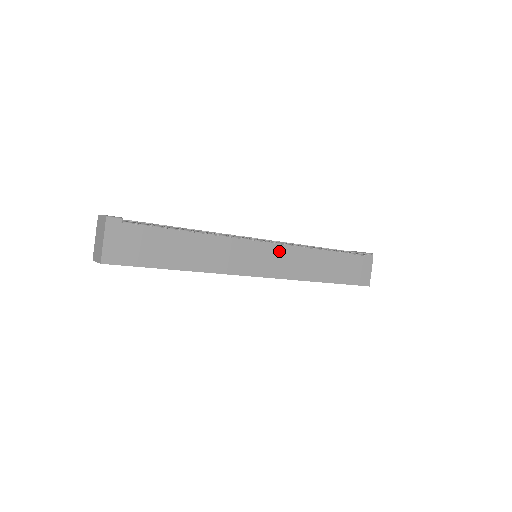
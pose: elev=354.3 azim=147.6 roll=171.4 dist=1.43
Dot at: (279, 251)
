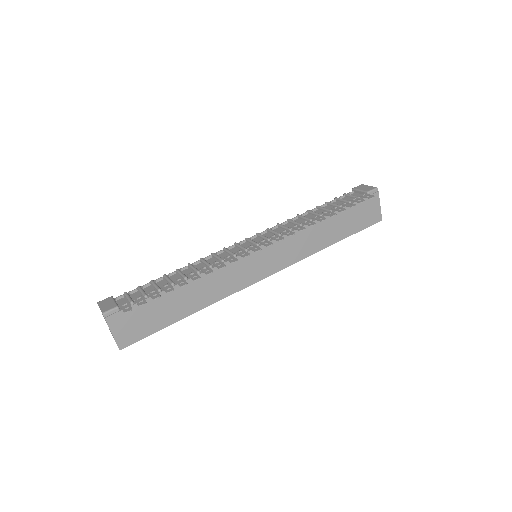
Dot at: (276, 245)
